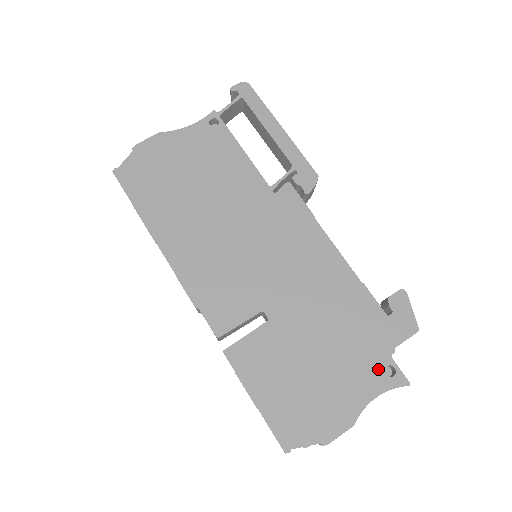
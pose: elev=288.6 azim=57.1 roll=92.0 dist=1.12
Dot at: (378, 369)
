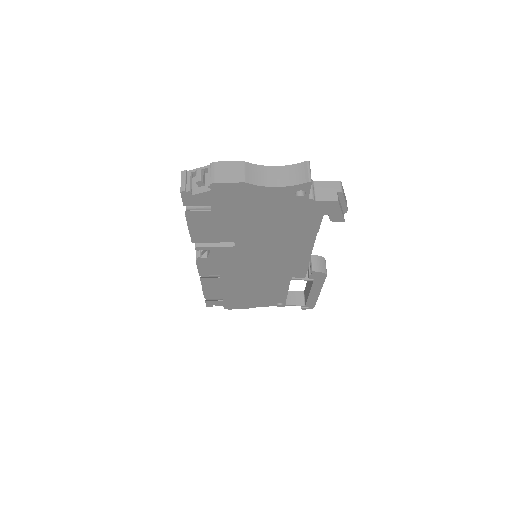
Dot at: occluded
